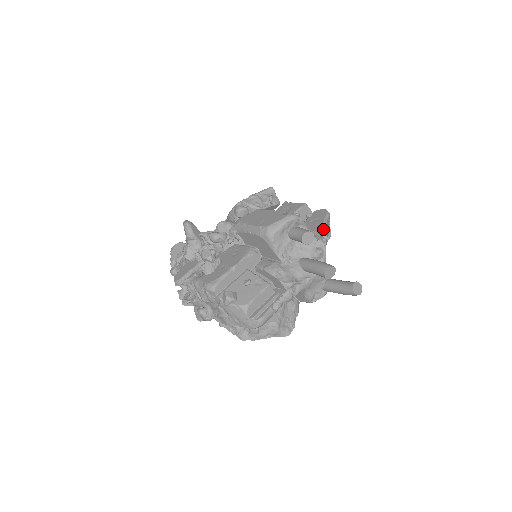
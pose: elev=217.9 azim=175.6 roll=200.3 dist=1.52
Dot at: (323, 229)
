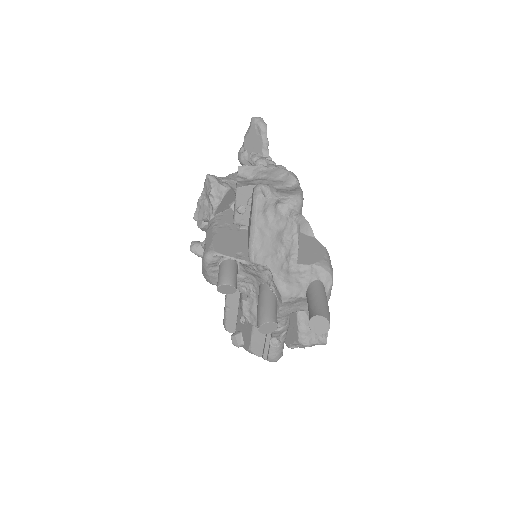
Dot at: occluded
